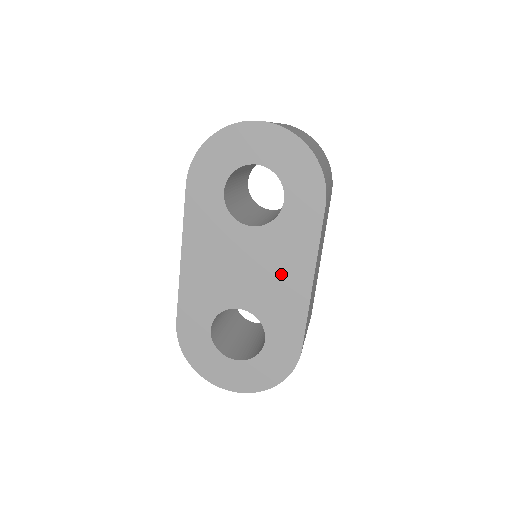
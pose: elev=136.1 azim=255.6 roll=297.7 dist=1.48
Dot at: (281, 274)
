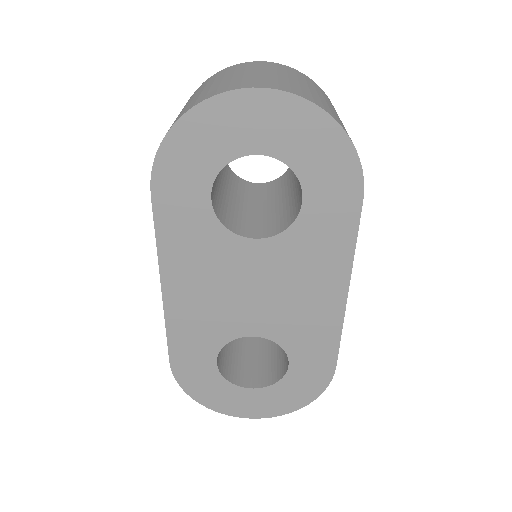
Dot at: (304, 291)
